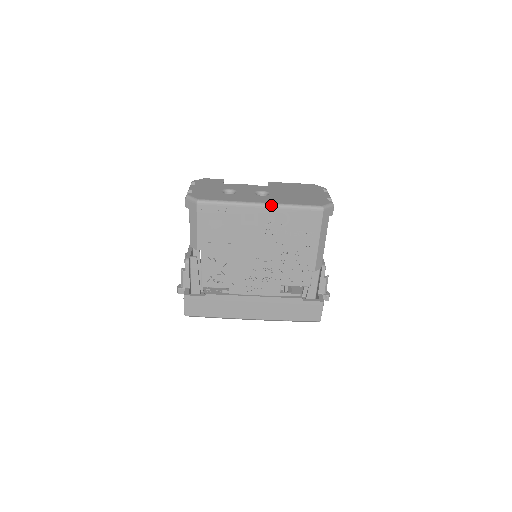
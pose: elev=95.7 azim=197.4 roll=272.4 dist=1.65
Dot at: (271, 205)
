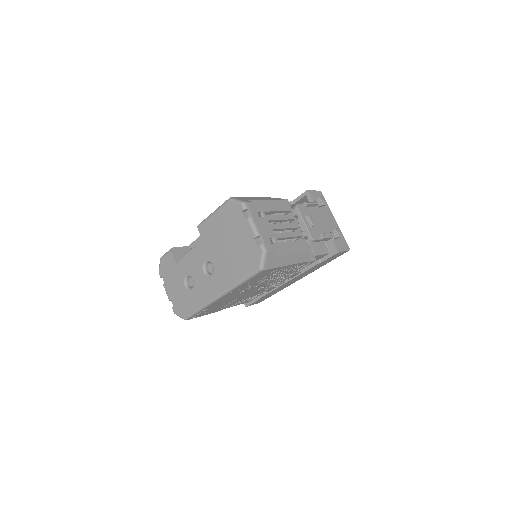
Dot at: (226, 293)
